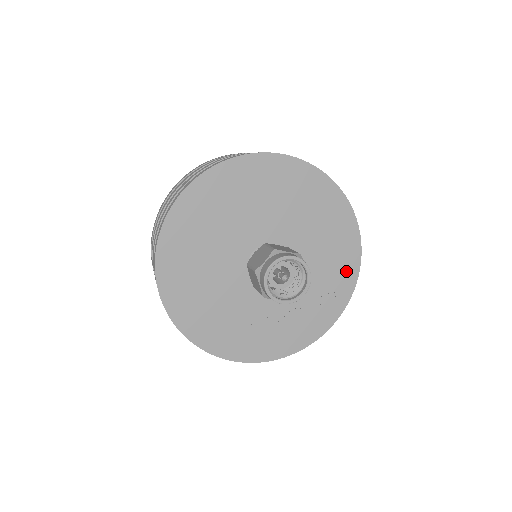
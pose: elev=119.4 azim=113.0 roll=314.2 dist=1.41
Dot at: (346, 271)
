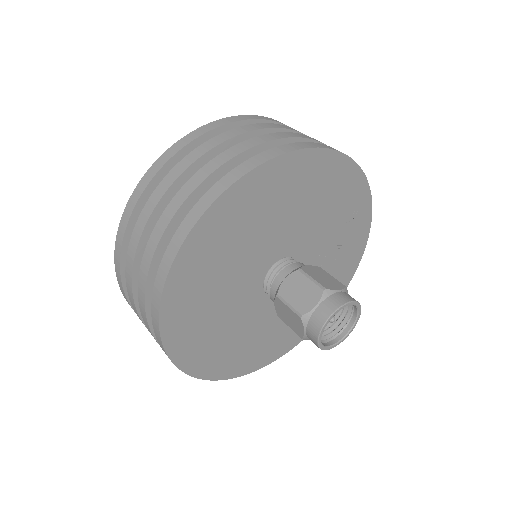
Dot at: (350, 186)
